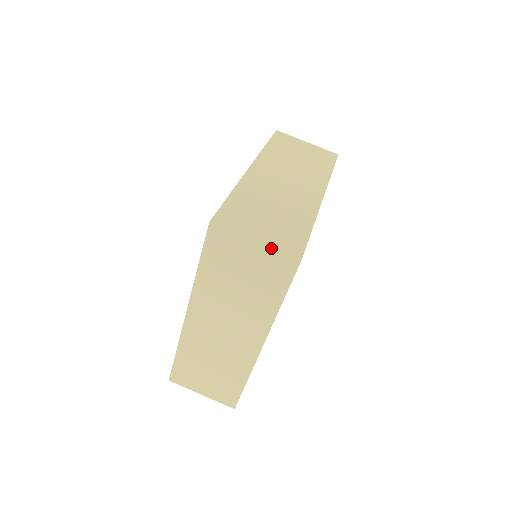
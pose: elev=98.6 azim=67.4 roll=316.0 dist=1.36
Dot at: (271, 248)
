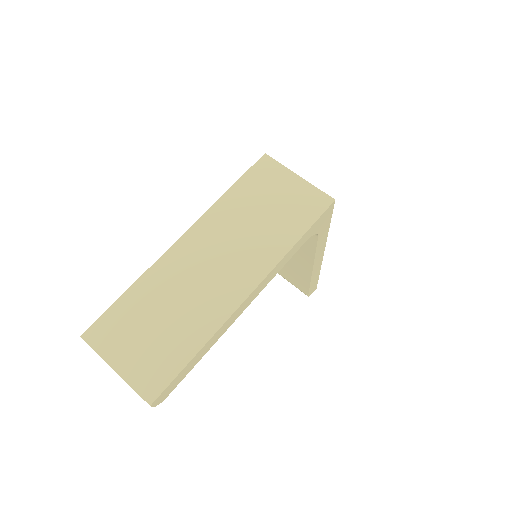
Dot at: (311, 185)
